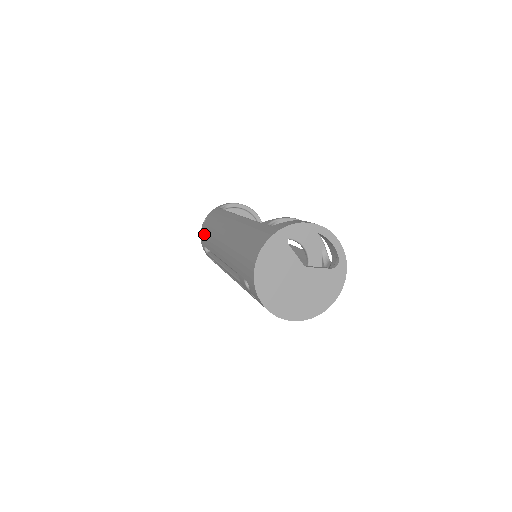
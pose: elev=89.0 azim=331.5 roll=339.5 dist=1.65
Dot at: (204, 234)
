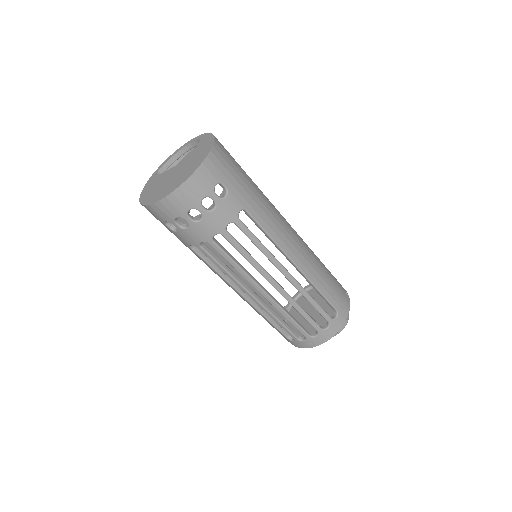
Dot at: occluded
